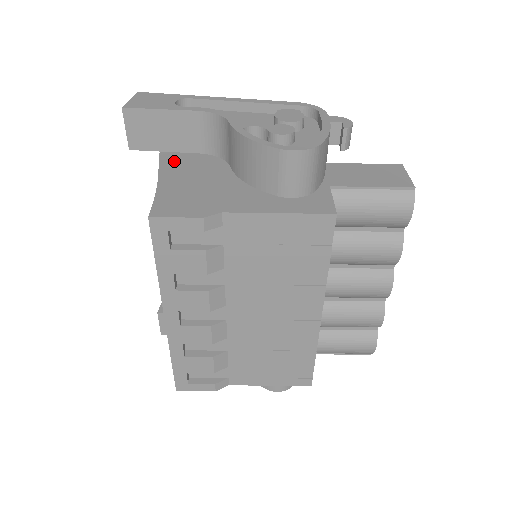
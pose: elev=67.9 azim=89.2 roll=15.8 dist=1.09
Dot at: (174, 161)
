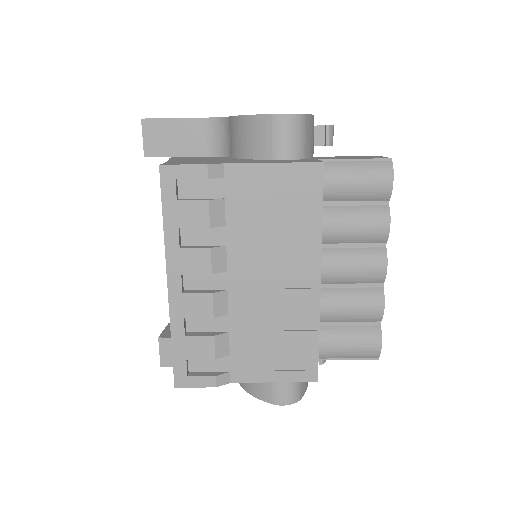
Dot at: (183, 158)
